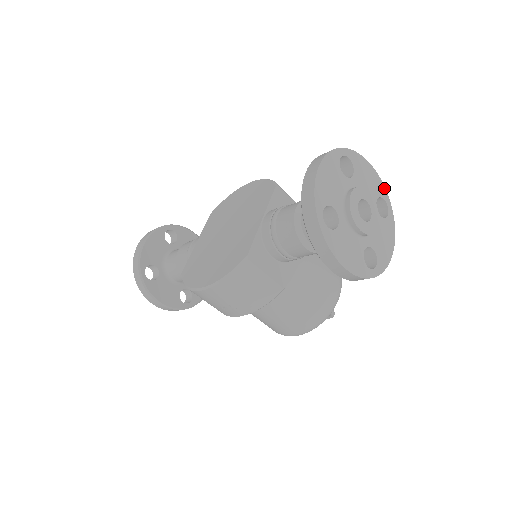
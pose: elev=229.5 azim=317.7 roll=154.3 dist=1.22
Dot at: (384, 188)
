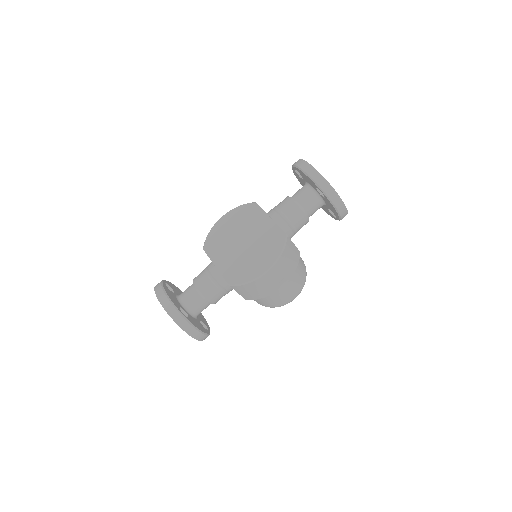
Dot at: occluded
